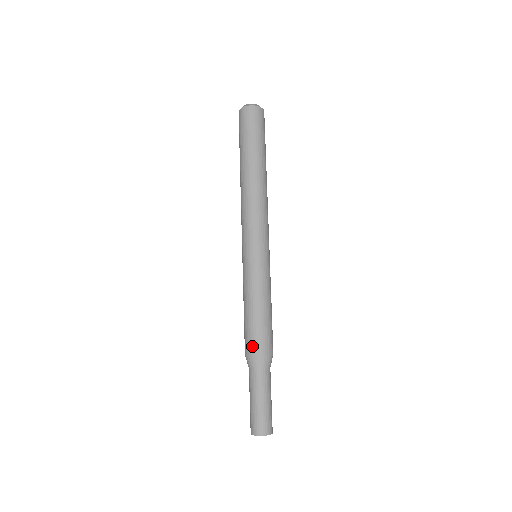
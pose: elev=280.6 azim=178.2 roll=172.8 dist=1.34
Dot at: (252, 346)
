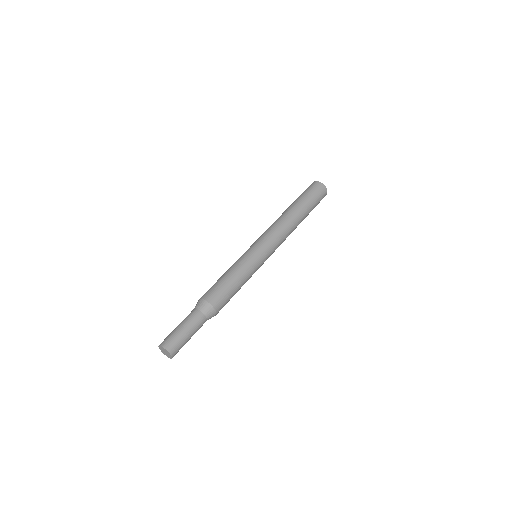
Dot at: (211, 296)
